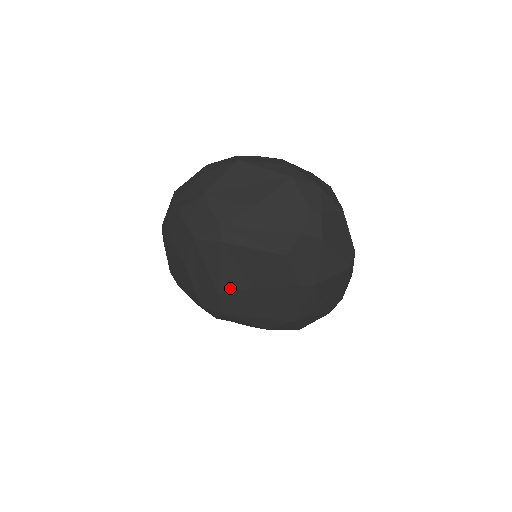
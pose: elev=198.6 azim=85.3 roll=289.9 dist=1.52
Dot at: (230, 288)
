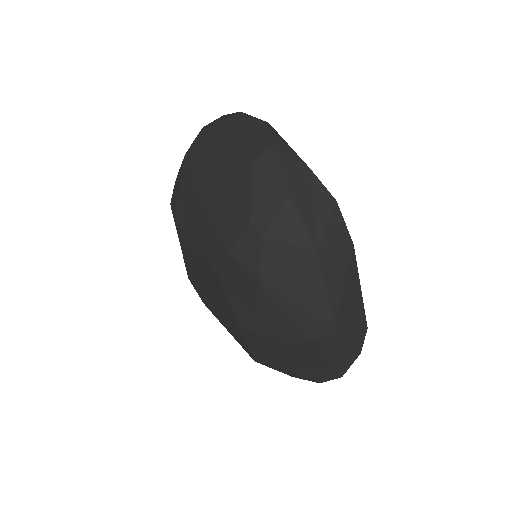
Dot at: (194, 279)
